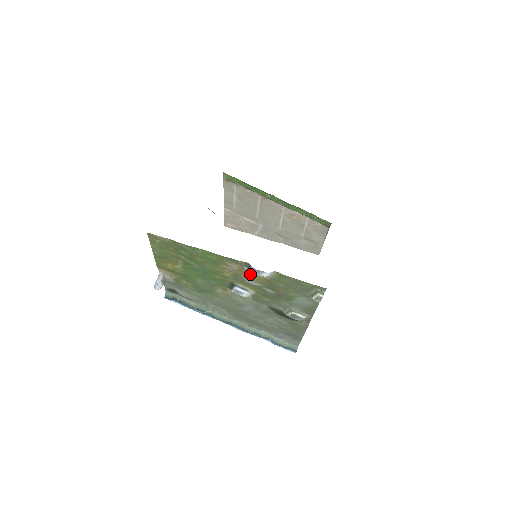
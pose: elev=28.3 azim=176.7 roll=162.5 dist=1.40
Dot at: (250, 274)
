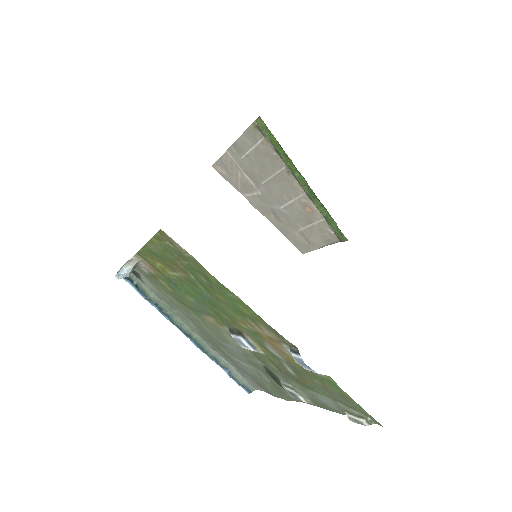
Dot at: (282, 349)
